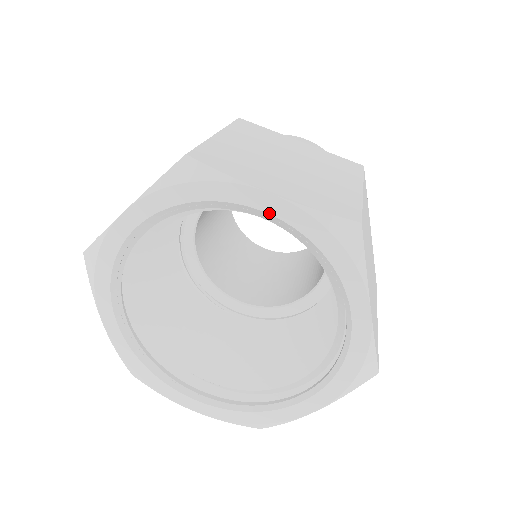
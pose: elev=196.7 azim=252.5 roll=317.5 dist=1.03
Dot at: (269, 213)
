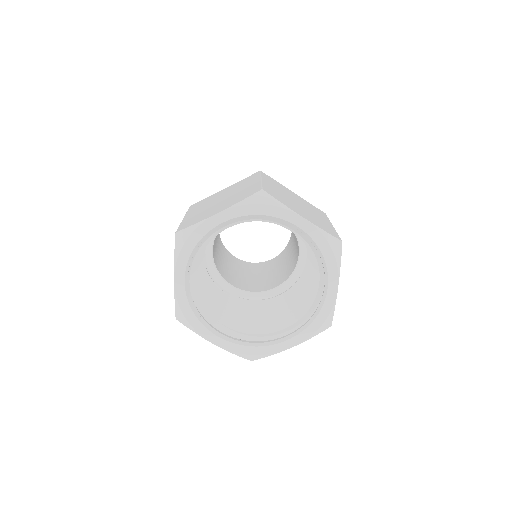
Dot at: (301, 228)
